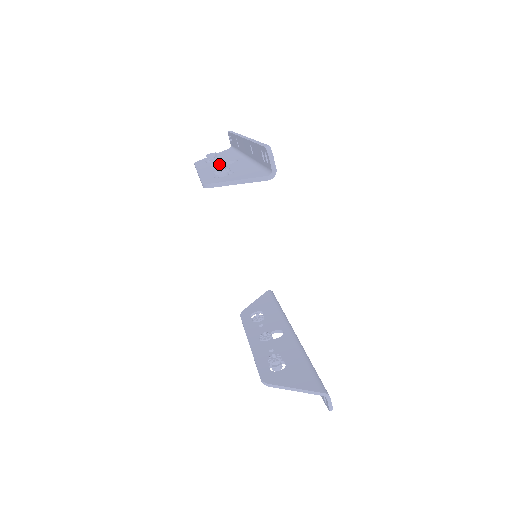
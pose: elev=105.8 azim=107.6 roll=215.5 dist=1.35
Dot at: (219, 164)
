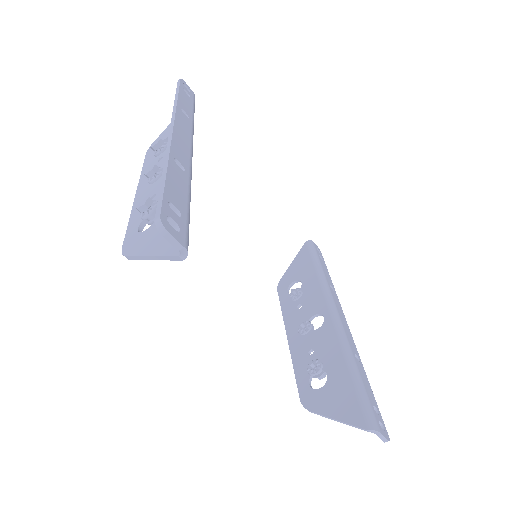
Dot at: (140, 203)
